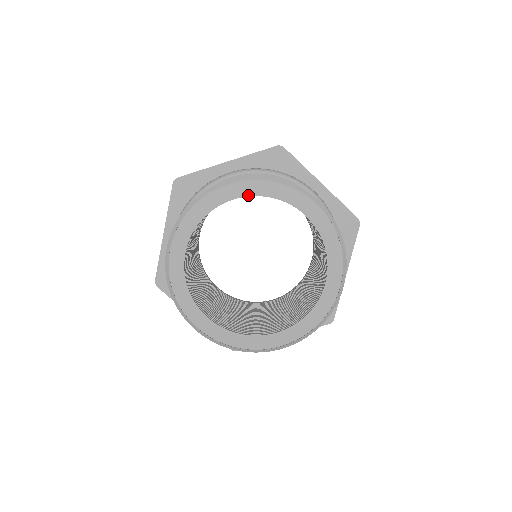
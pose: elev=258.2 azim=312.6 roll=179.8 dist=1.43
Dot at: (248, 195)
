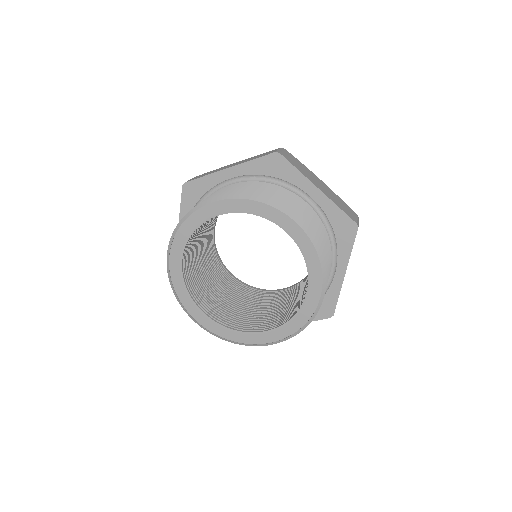
Dot at: (296, 241)
